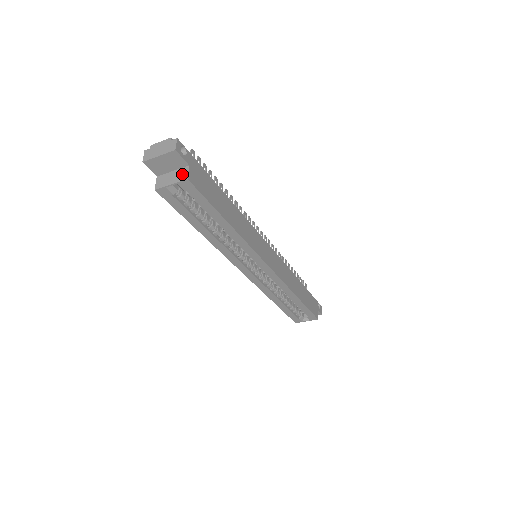
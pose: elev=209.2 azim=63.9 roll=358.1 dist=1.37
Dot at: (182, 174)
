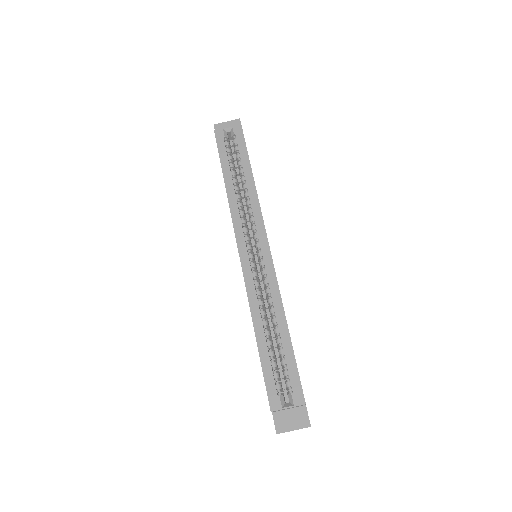
Dot at: occluded
